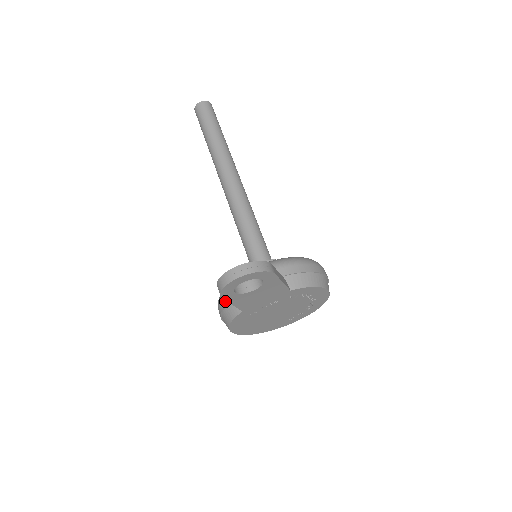
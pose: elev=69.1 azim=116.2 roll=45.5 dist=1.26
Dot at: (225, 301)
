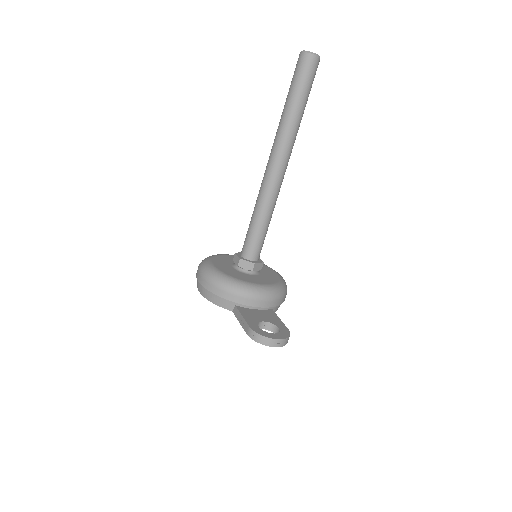
Dot at: (224, 295)
